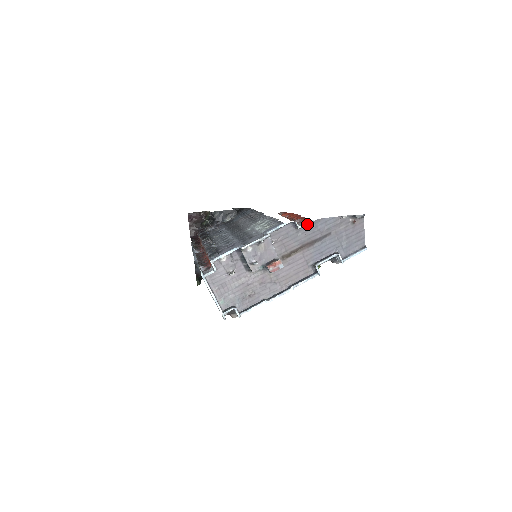
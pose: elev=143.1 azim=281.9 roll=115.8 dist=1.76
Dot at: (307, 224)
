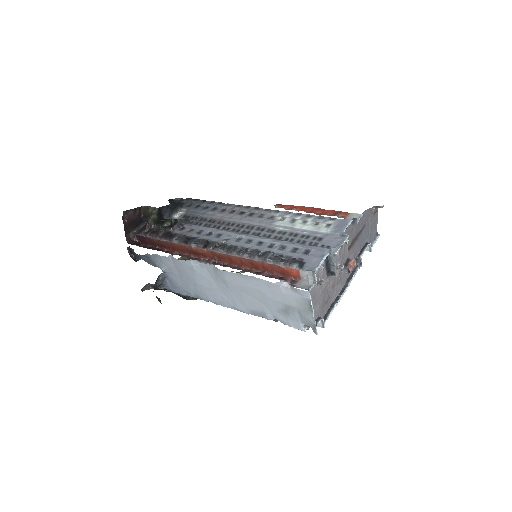
Dot at: (358, 219)
